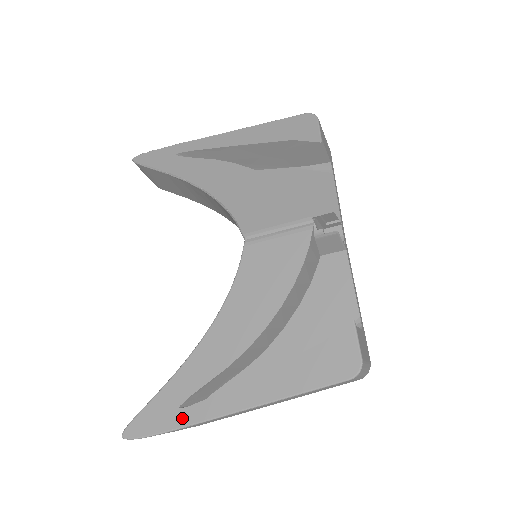
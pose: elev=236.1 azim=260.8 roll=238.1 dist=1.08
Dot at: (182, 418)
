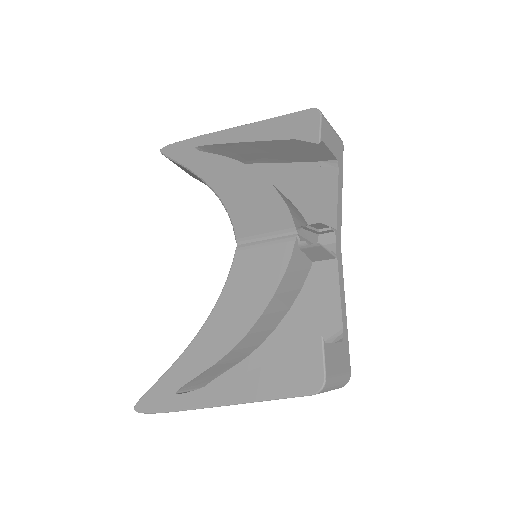
Dot at: (177, 403)
